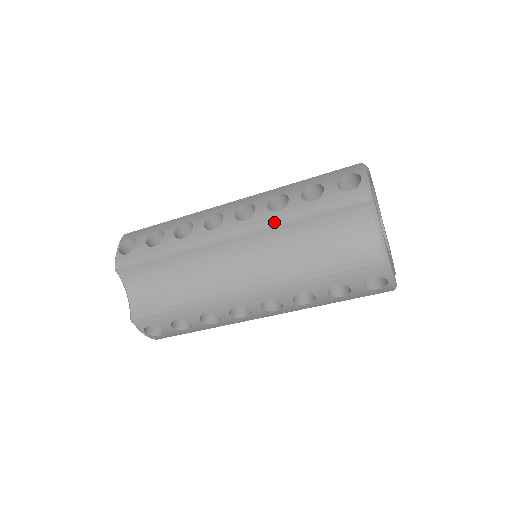
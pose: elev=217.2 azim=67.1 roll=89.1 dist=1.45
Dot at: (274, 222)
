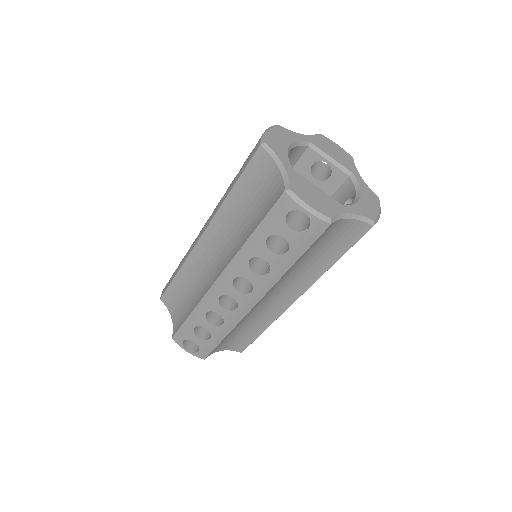
Dot at: (219, 206)
